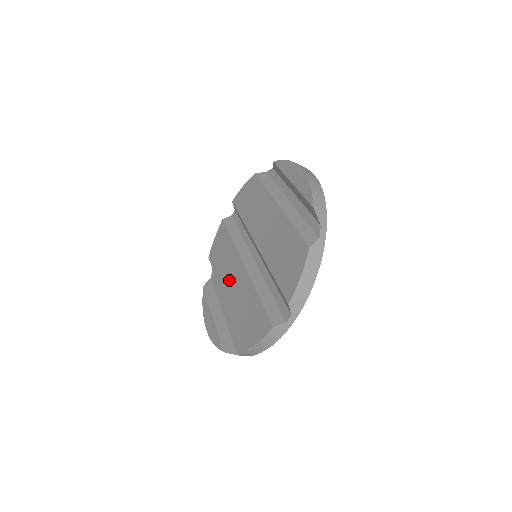
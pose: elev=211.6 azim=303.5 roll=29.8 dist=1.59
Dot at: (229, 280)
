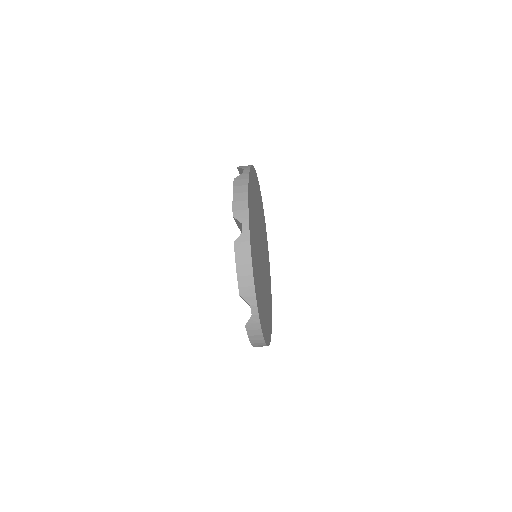
Dot at: occluded
